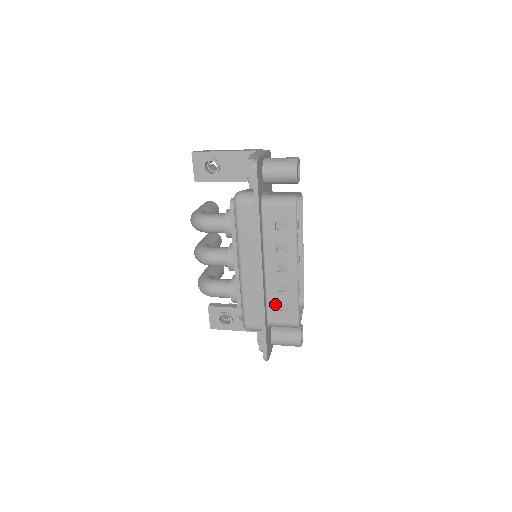
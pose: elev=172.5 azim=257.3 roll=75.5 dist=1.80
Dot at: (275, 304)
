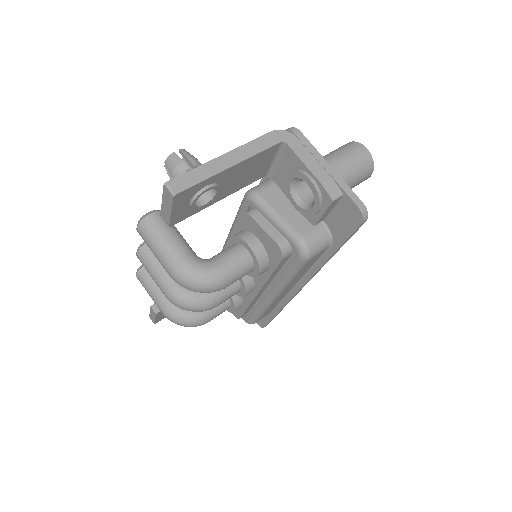
Dot at: occluded
